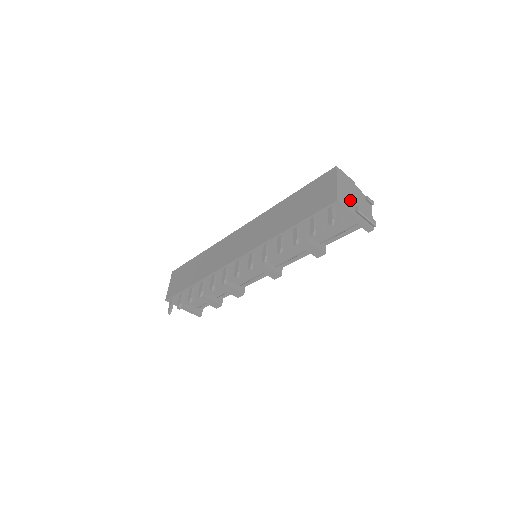
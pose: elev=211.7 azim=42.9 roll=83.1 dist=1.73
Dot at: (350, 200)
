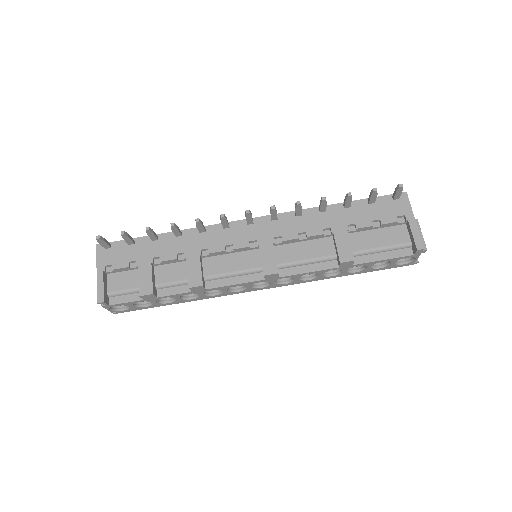
Dot at: occluded
